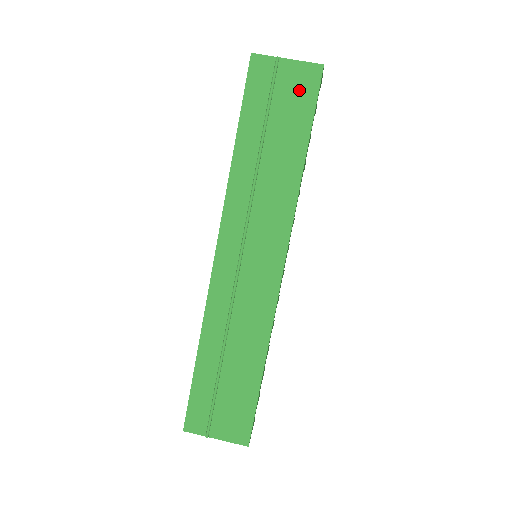
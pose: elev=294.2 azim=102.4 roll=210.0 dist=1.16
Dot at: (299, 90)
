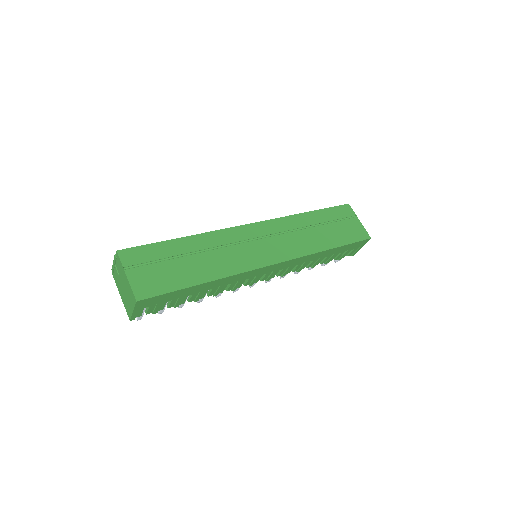
Dot at: (353, 232)
